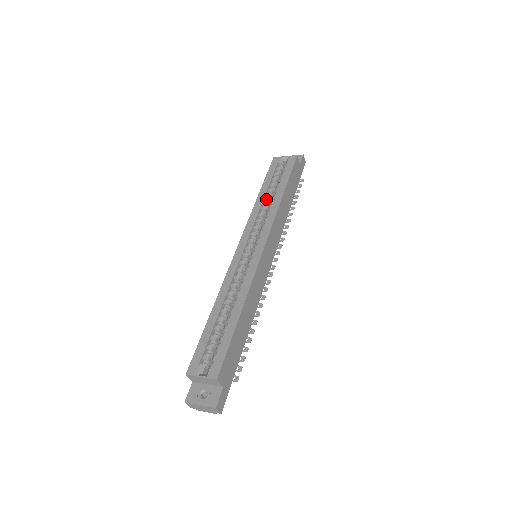
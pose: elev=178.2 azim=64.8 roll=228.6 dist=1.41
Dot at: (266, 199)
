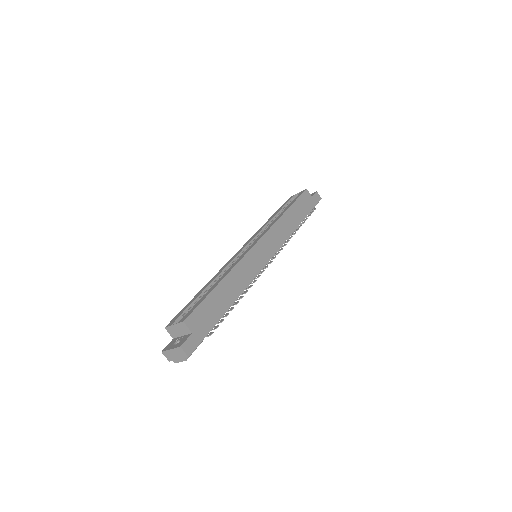
Dot at: occluded
